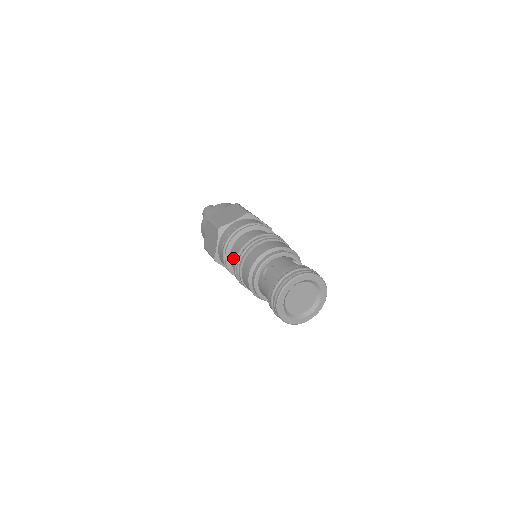
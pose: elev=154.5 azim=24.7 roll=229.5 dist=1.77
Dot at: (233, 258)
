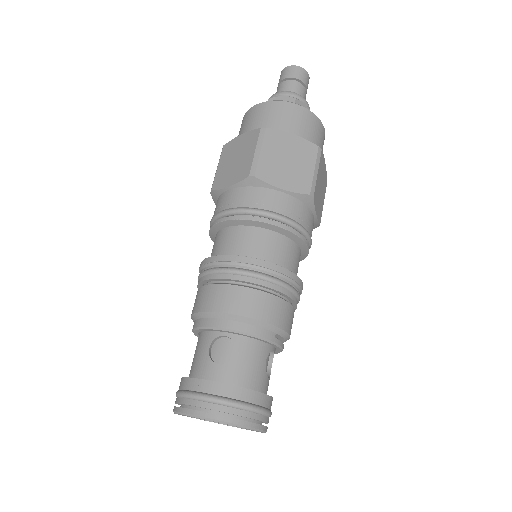
Dot at: (222, 241)
